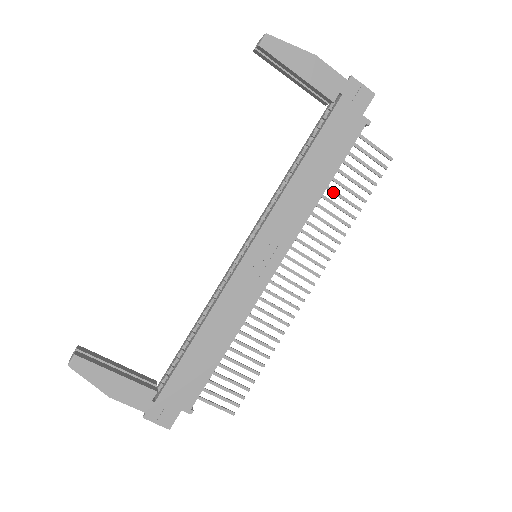
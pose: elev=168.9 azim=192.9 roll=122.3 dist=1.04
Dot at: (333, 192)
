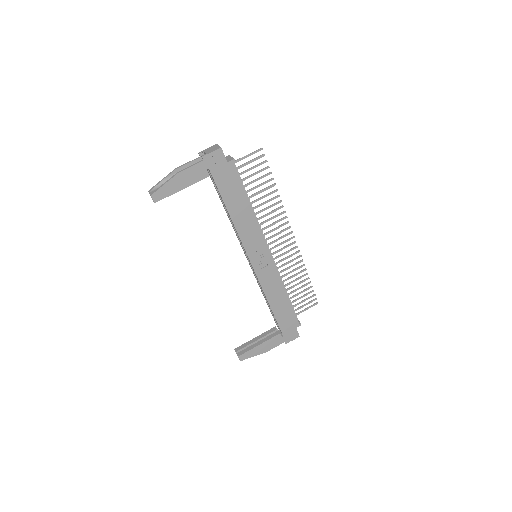
Dot at: (254, 195)
